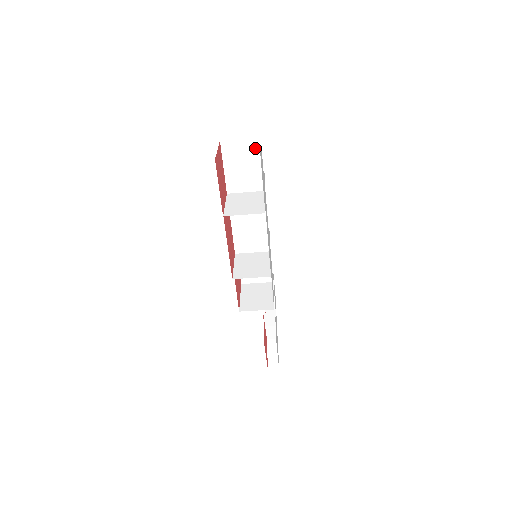
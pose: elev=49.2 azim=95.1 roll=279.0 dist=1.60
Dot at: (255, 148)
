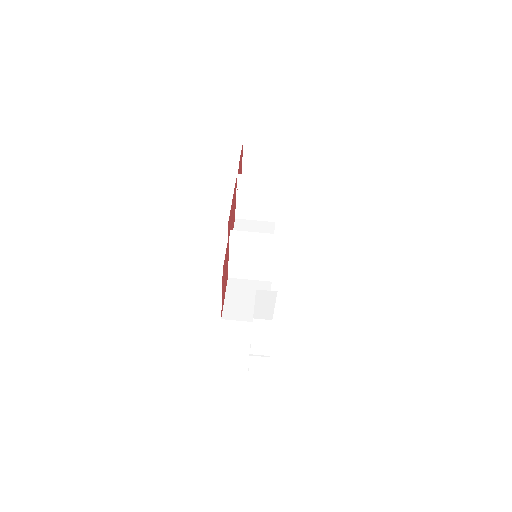
Dot at: occluded
